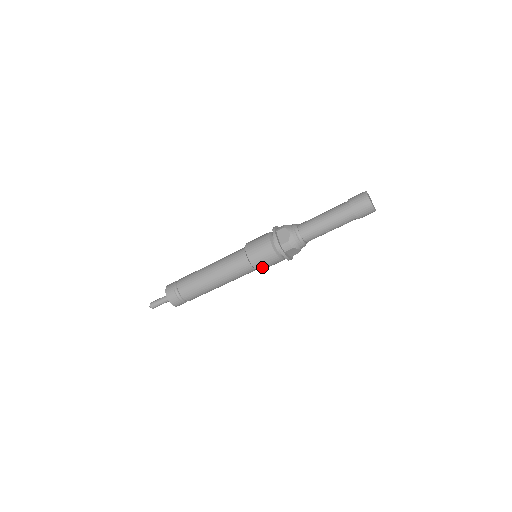
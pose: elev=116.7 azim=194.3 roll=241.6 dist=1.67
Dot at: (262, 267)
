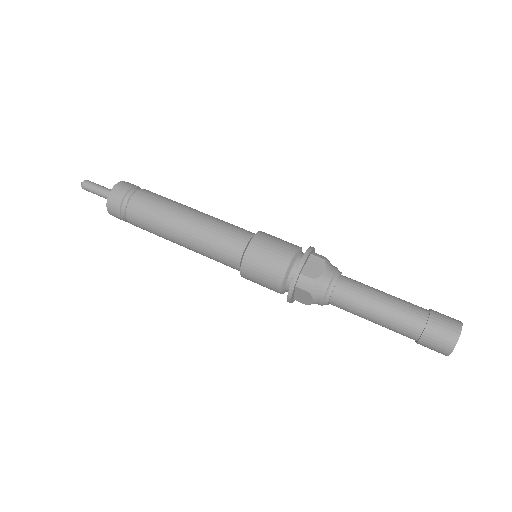
Dot at: (250, 275)
